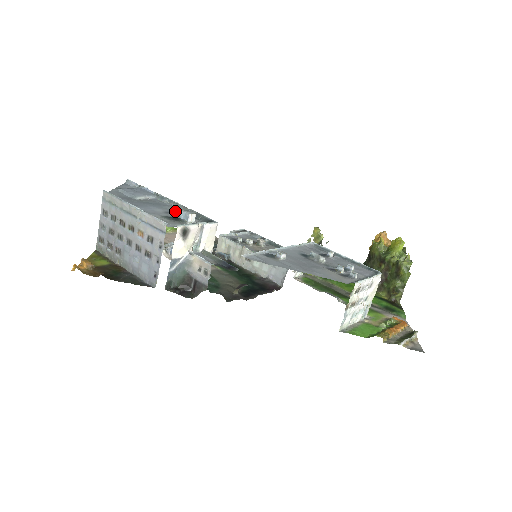
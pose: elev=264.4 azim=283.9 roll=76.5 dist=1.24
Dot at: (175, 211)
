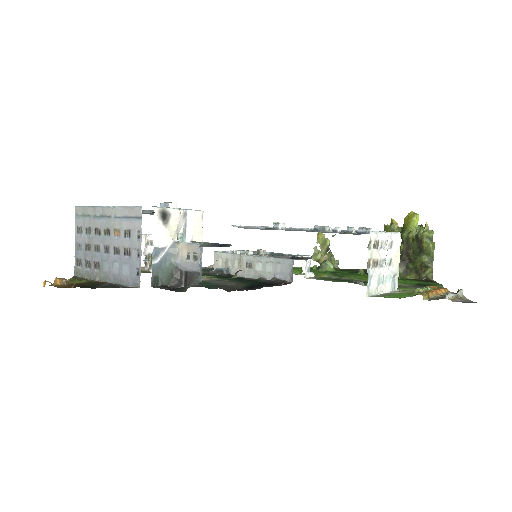
Dot at: occluded
